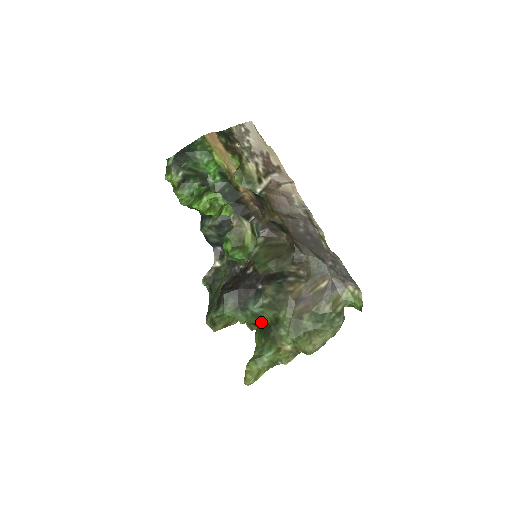
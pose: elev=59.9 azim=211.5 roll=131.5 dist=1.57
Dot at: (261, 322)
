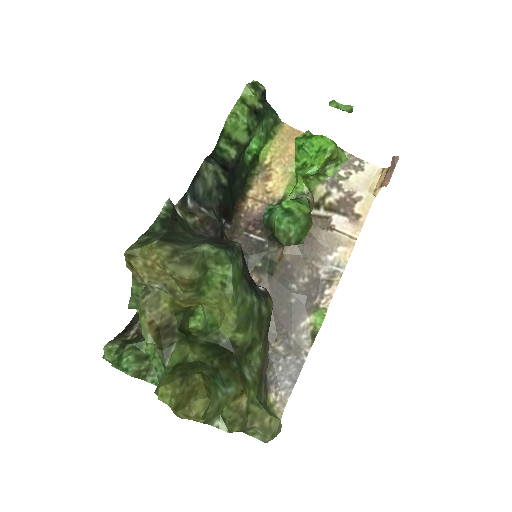
Dot at: (234, 332)
